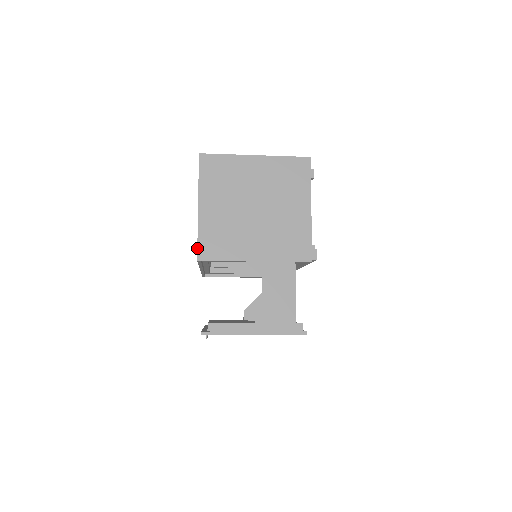
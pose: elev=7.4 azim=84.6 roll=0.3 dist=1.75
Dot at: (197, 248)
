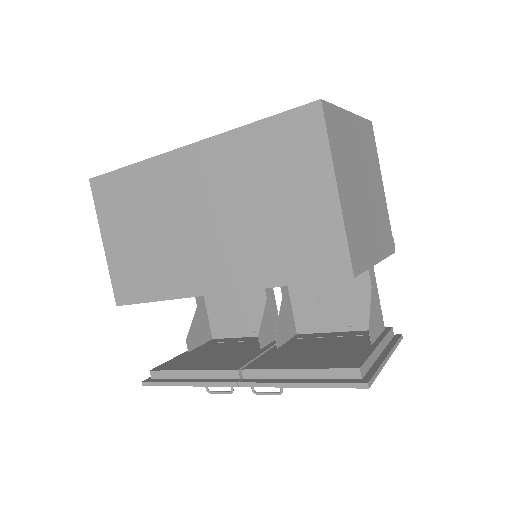
Dot at: (350, 258)
